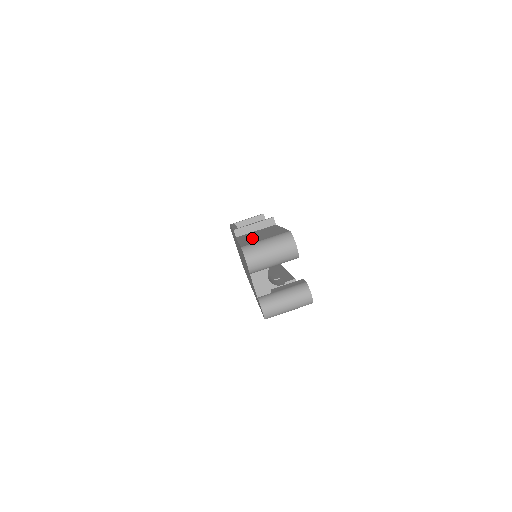
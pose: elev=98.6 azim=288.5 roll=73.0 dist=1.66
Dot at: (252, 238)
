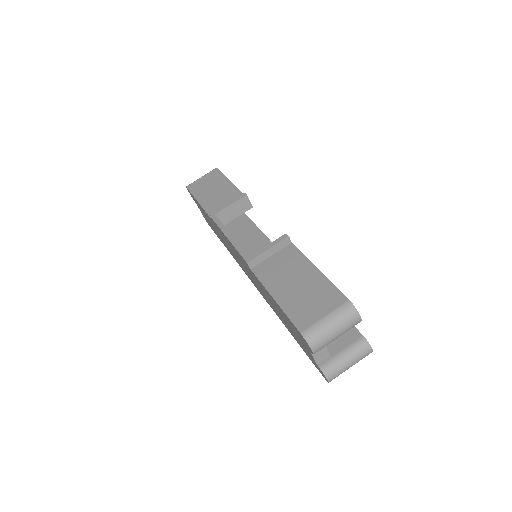
Dot at: (293, 296)
